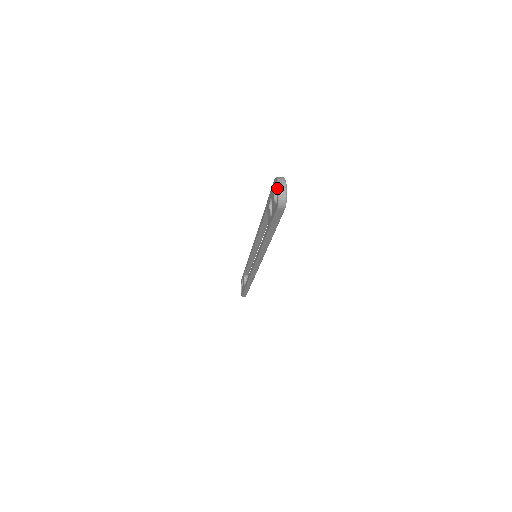
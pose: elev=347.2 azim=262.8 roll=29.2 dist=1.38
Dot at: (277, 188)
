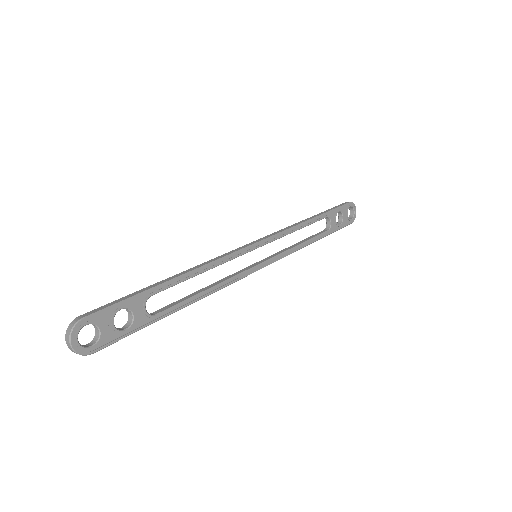
Dot at: (70, 339)
